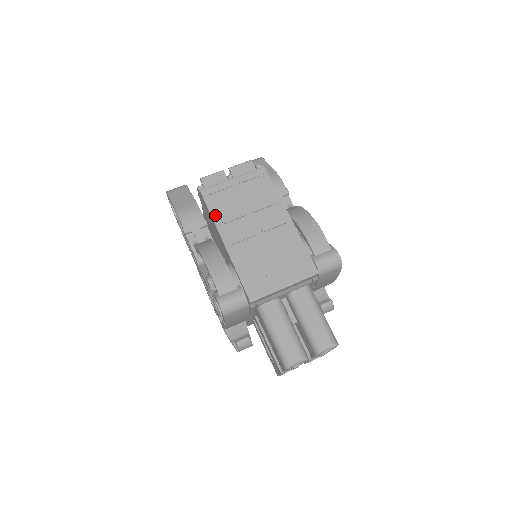
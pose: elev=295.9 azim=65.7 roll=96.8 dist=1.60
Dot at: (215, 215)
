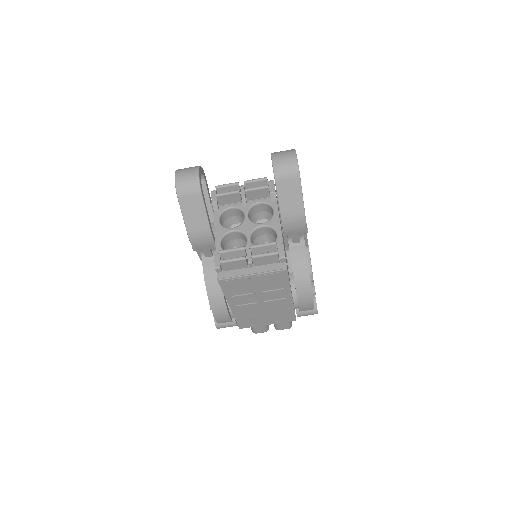
Dot at: (227, 294)
